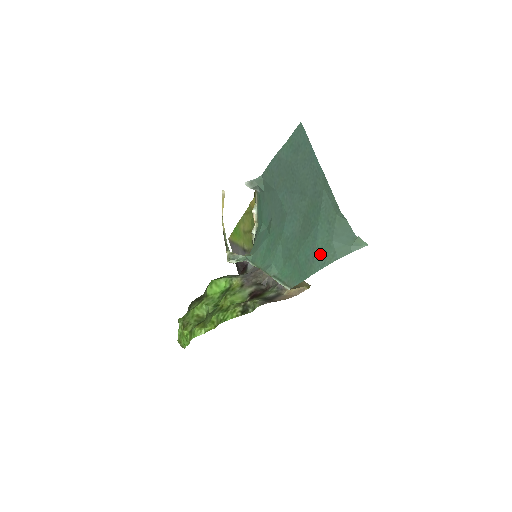
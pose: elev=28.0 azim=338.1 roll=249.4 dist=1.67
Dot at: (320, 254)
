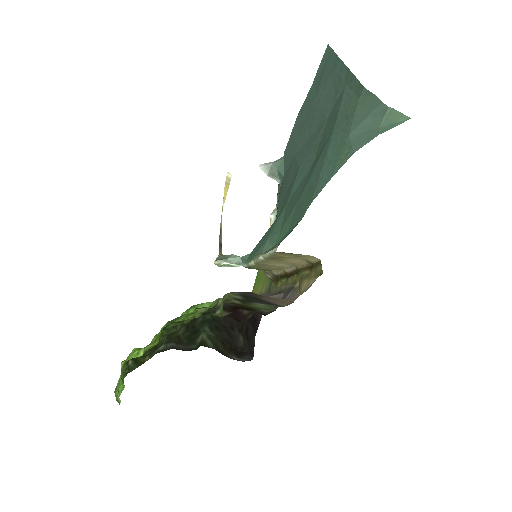
Dot at: (328, 166)
